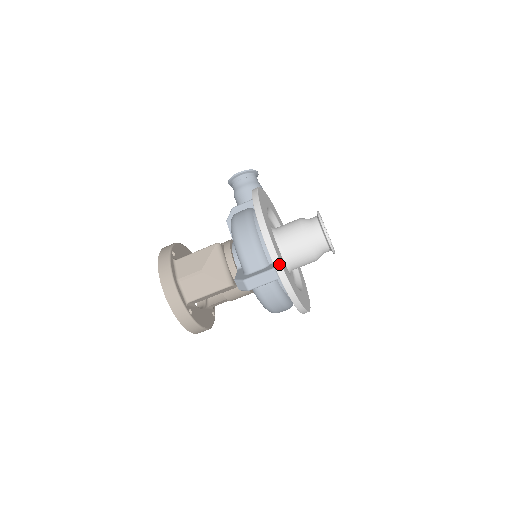
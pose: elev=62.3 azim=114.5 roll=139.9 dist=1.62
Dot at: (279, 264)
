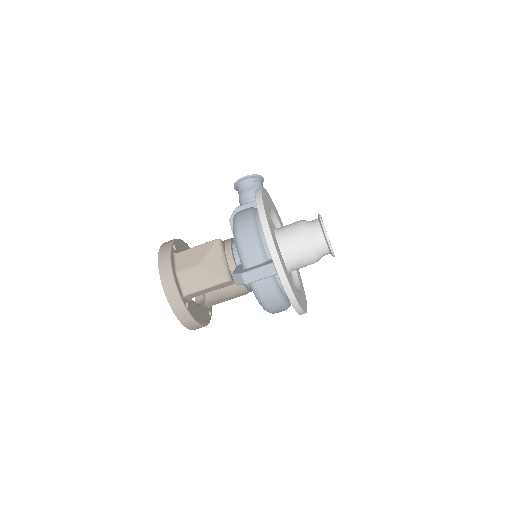
Dot at: (277, 258)
